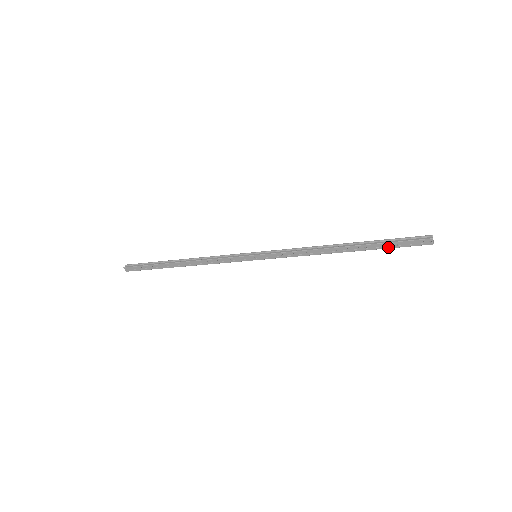
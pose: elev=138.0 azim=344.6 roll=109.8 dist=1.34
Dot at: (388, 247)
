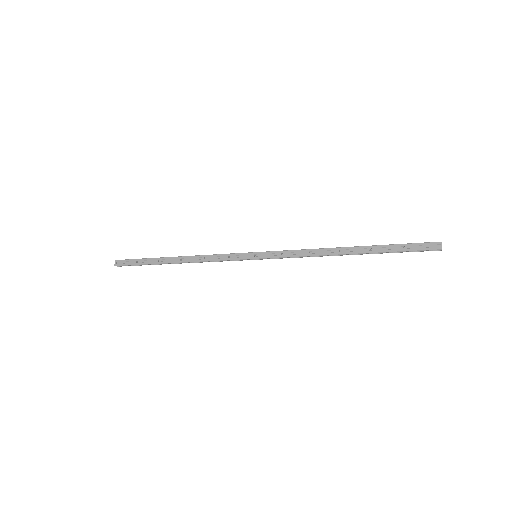
Dot at: (395, 250)
